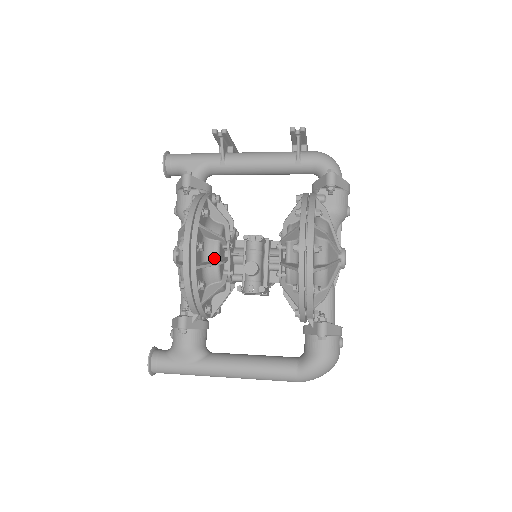
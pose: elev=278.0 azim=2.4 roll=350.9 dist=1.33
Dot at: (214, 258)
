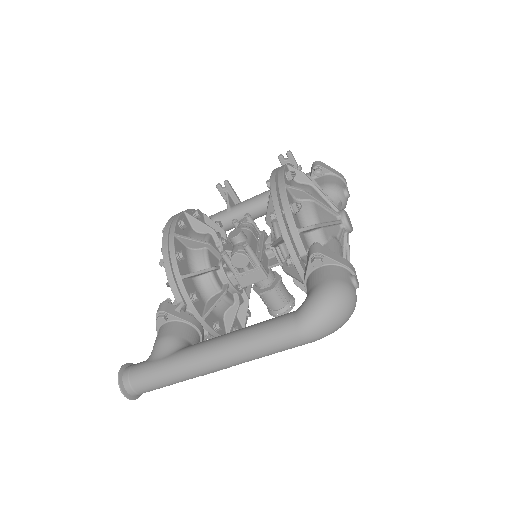
Dot at: occluded
